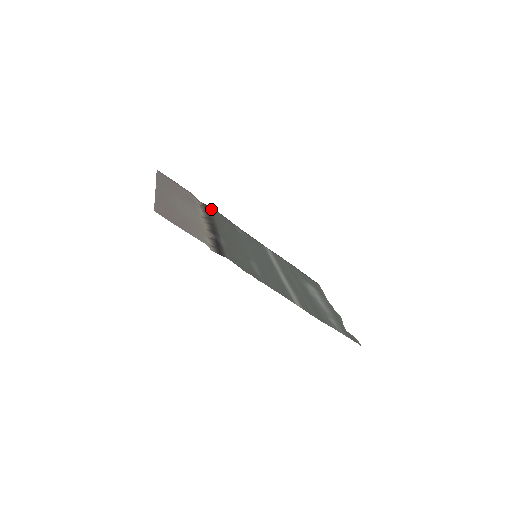
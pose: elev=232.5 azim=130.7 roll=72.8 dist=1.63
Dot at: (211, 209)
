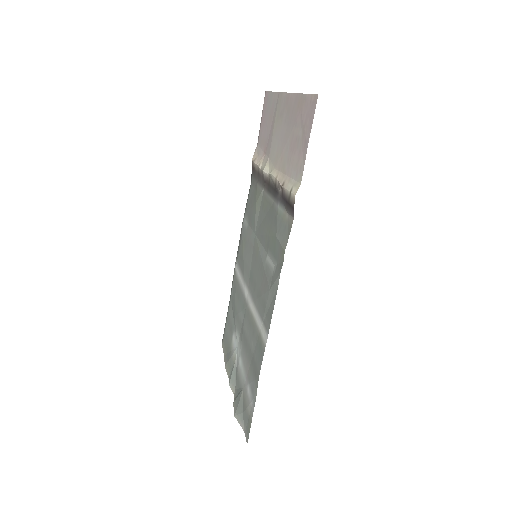
Dot at: (254, 177)
